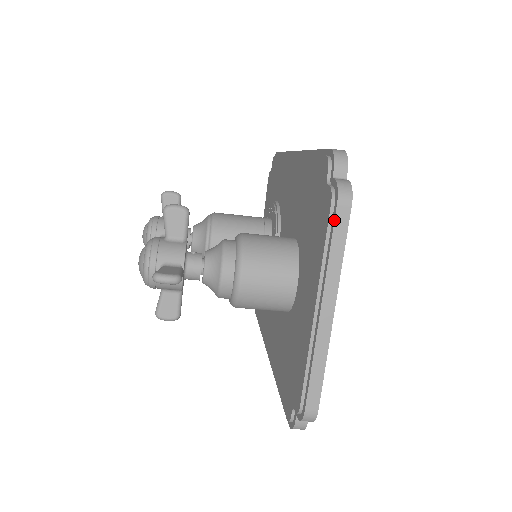
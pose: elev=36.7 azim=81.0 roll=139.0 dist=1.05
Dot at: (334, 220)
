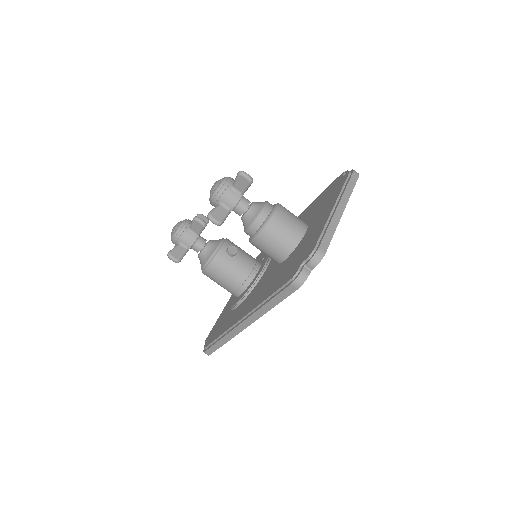
Dot at: (351, 176)
